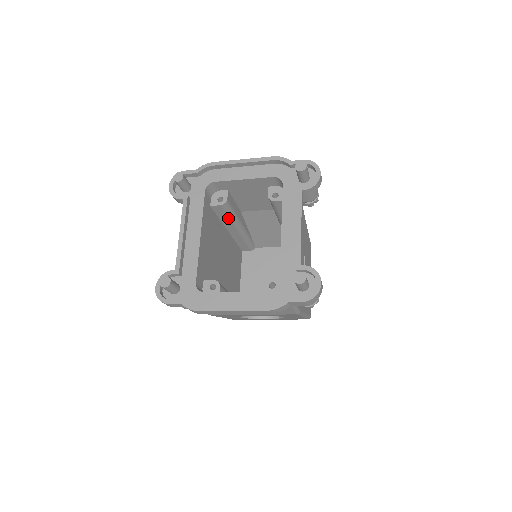
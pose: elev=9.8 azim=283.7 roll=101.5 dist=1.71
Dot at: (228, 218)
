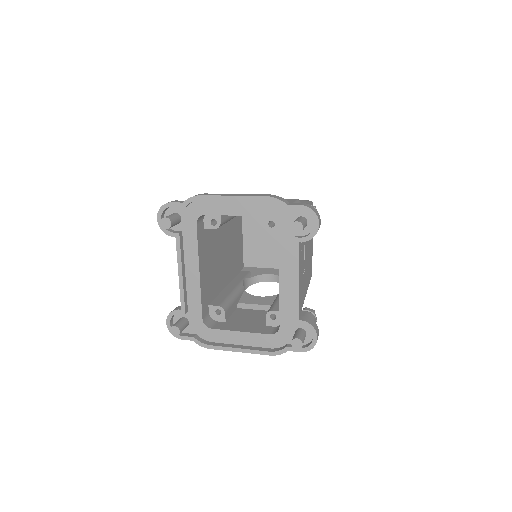
Dot at: occluded
